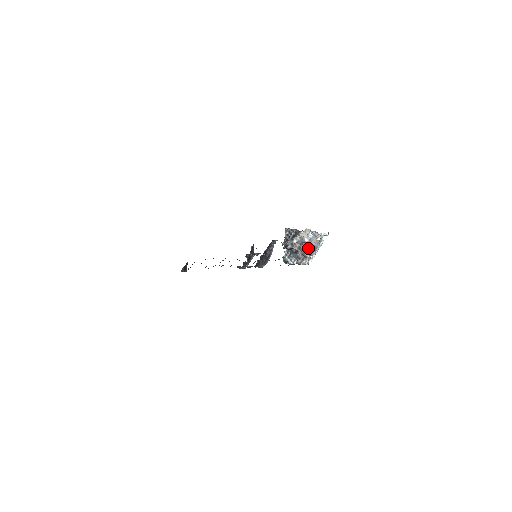
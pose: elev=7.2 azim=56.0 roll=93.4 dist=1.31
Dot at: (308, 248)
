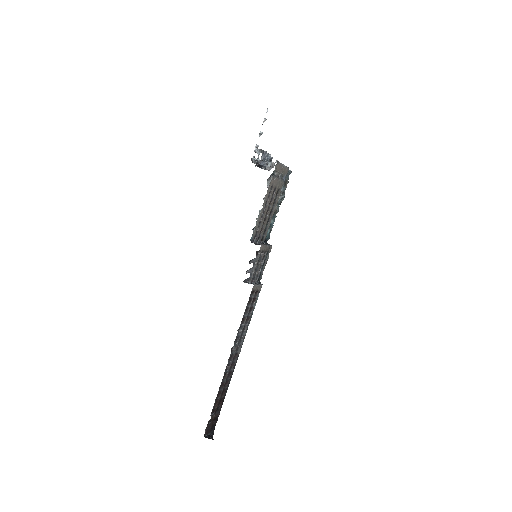
Dot at: occluded
